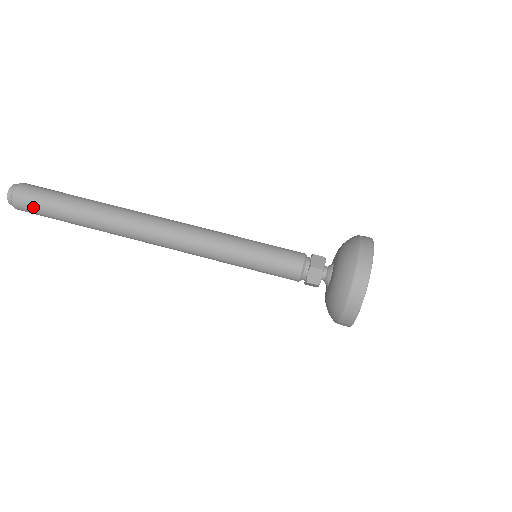
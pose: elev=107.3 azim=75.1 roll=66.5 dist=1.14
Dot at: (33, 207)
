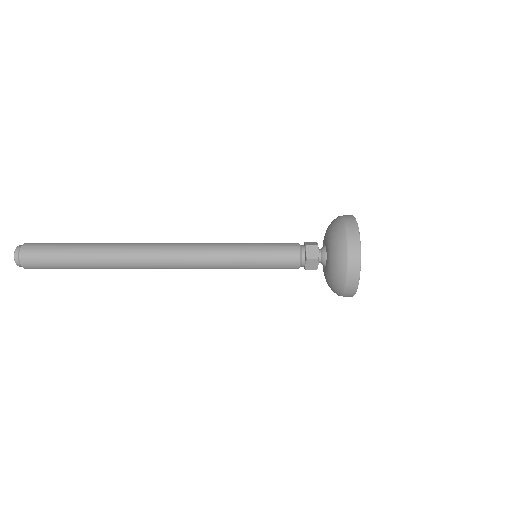
Dot at: (44, 267)
